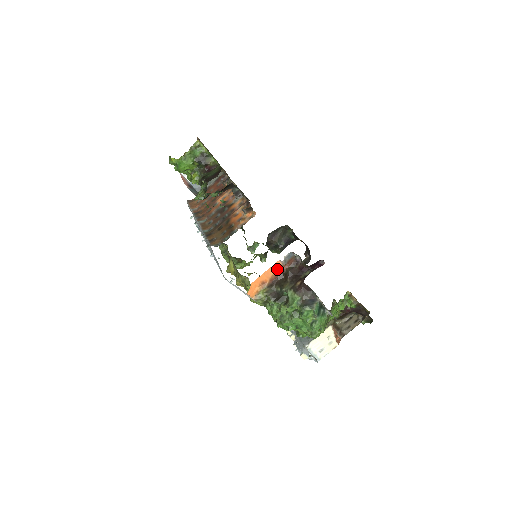
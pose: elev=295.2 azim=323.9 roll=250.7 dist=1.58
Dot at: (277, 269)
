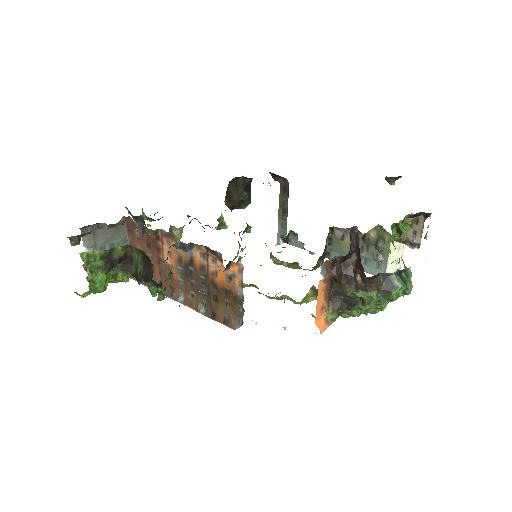
Dot at: (323, 287)
